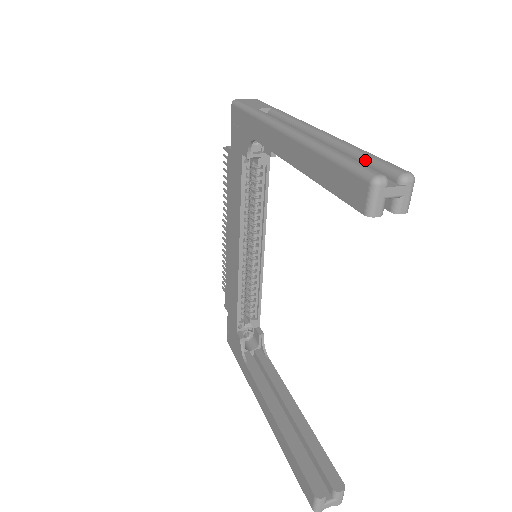
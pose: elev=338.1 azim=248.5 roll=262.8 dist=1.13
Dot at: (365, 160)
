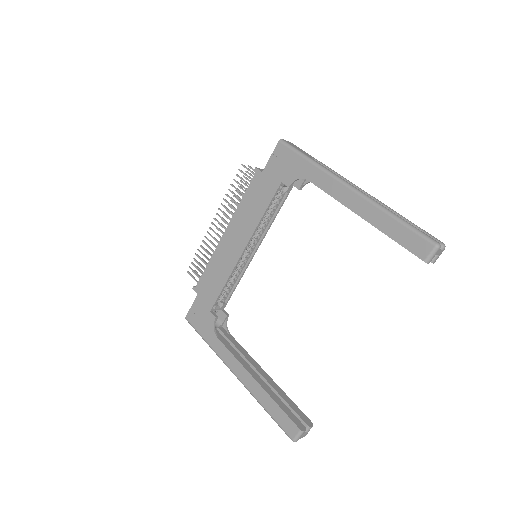
Dot at: occluded
